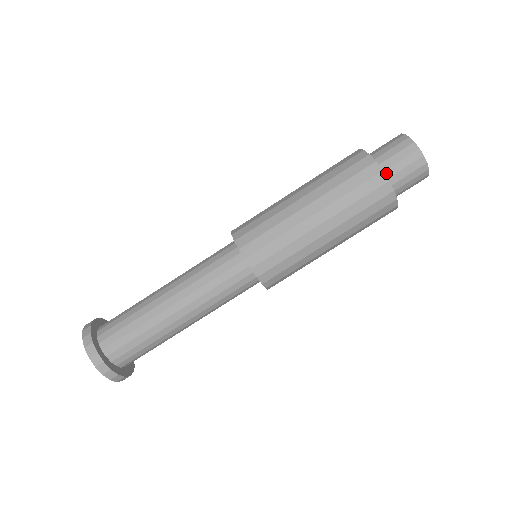
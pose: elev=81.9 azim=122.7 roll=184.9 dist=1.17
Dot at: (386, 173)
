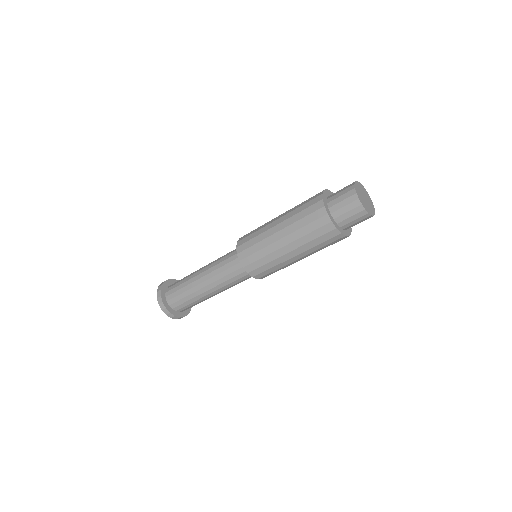
Dot at: (346, 229)
